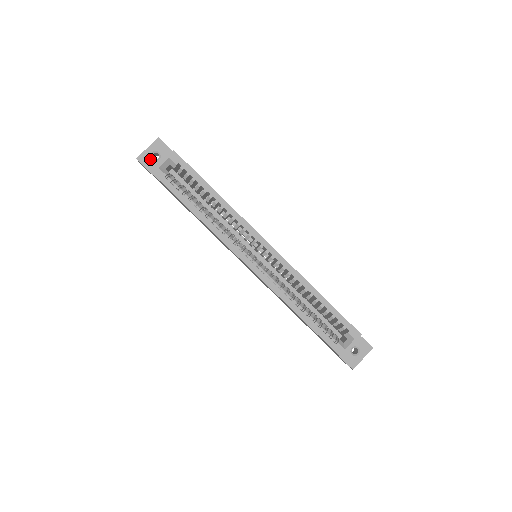
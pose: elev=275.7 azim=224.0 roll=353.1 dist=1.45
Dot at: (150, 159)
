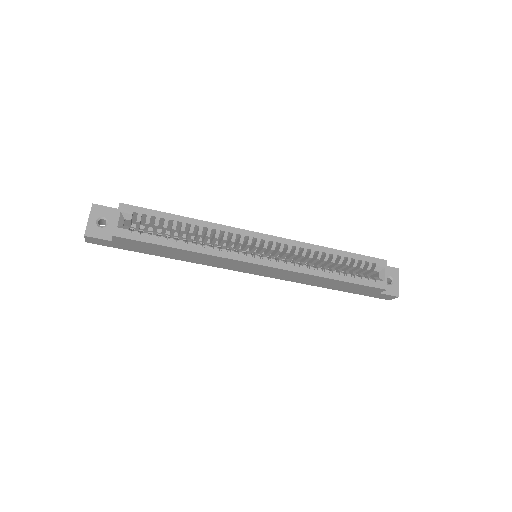
Dot at: (98, 228)
